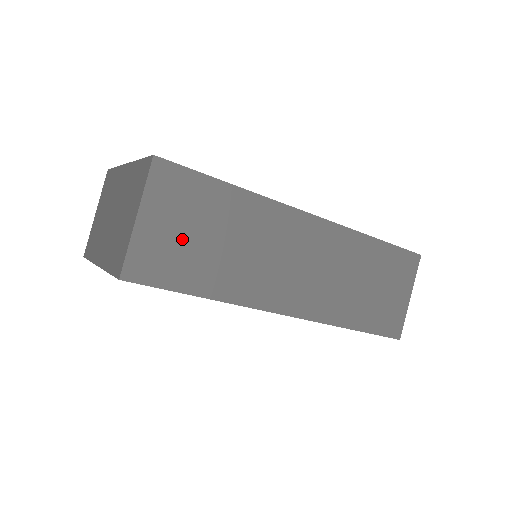
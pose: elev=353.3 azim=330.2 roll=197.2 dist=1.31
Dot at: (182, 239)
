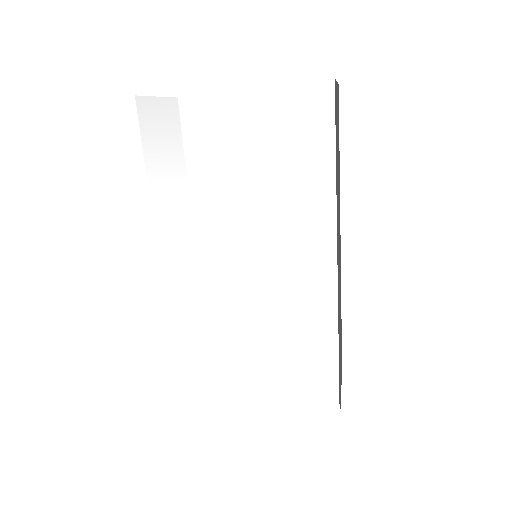
Dot at: (337, 129)
